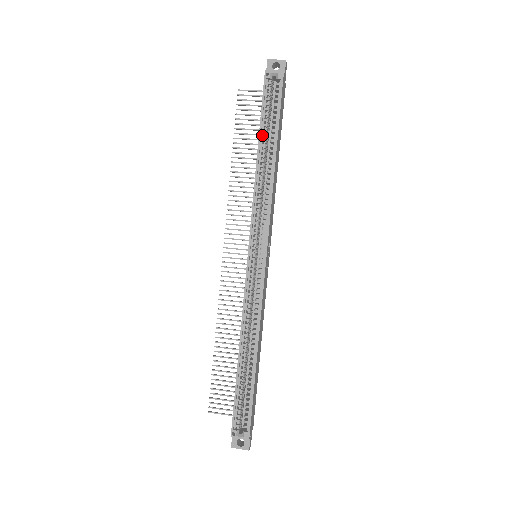
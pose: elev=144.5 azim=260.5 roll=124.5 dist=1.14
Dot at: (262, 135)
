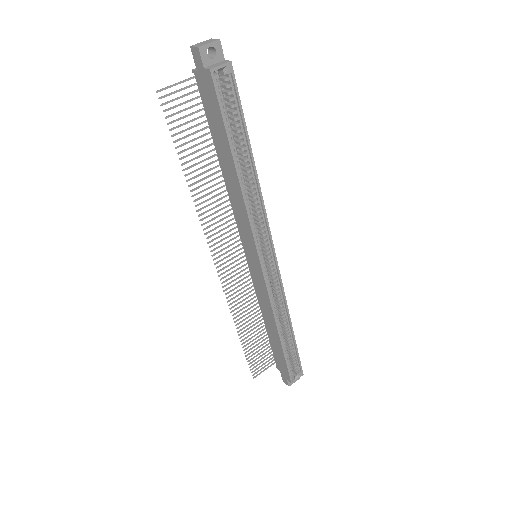
Dot at: (232, 148)
